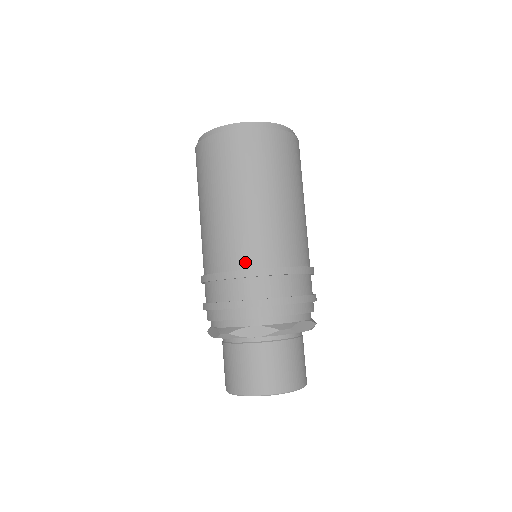
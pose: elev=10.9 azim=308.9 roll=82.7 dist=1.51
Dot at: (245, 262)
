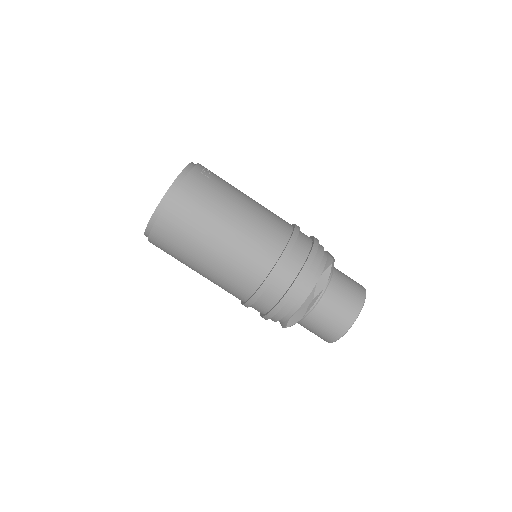
Dot at: (248, 291)
